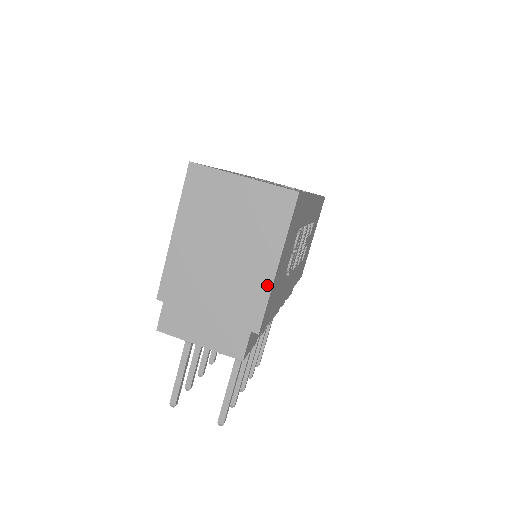
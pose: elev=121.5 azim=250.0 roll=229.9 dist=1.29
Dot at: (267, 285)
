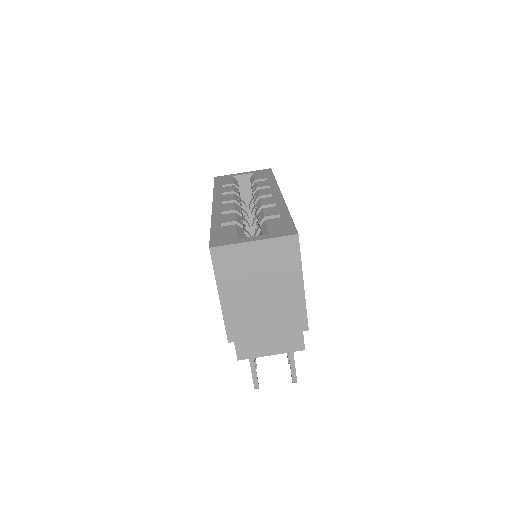
Dot at: (301, 300)
